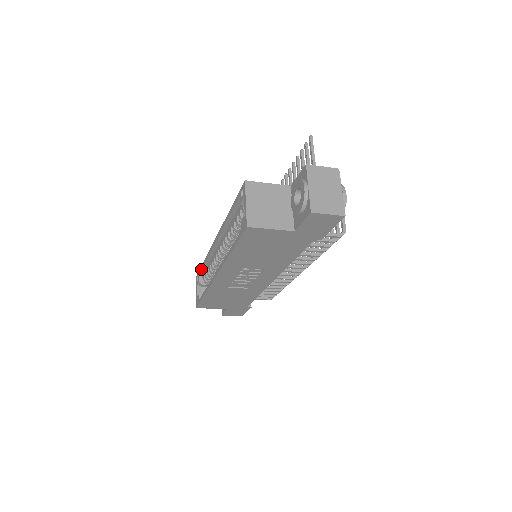
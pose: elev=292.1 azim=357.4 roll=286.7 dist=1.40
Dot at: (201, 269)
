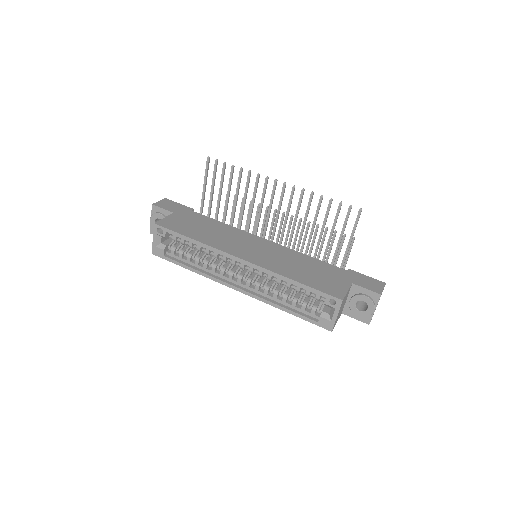
Dot at: (180, 237)
